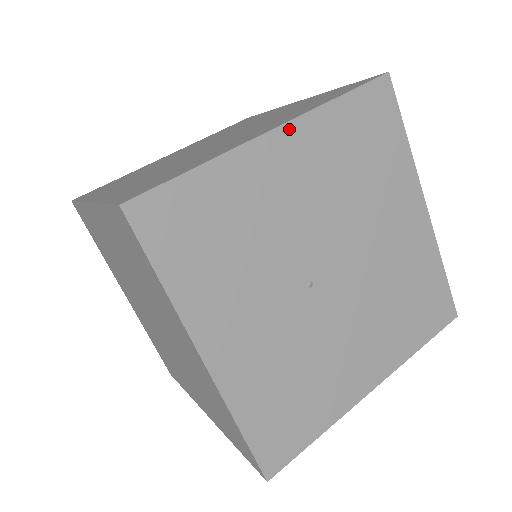
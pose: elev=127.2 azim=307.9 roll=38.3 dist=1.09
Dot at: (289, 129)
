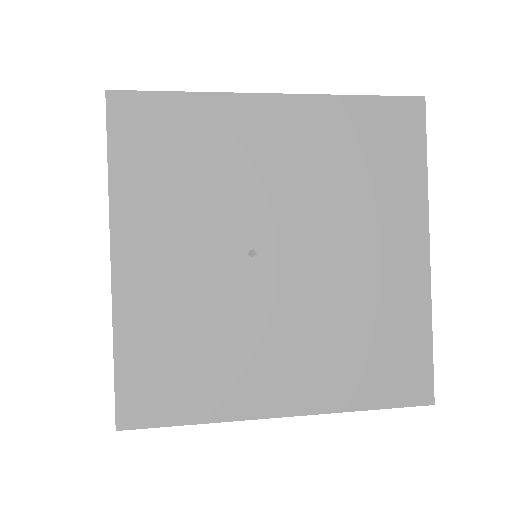
Dot at: (290, 101)
